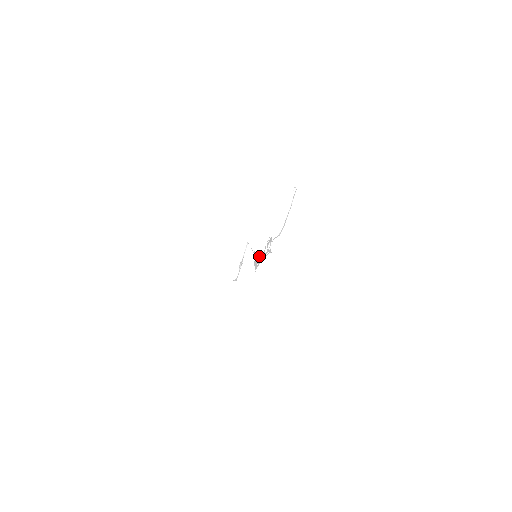
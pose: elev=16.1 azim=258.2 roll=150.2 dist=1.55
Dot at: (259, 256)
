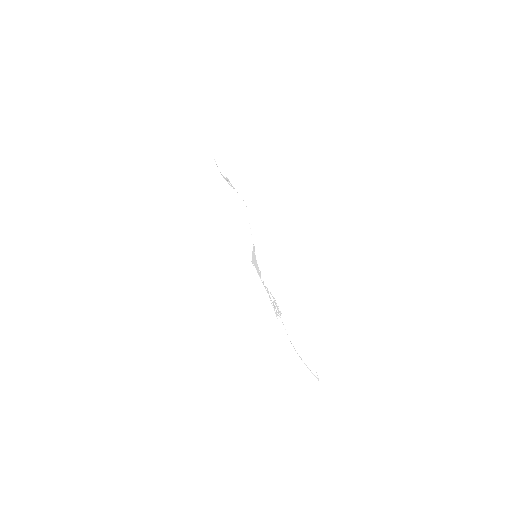
Dot at: occluded
